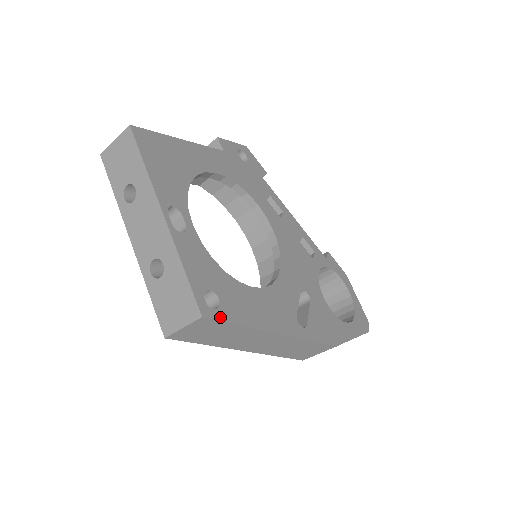
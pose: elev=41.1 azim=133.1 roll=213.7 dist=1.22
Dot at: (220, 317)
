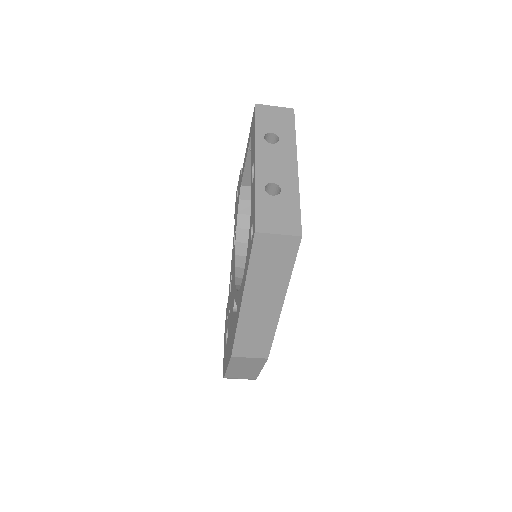
Dot at: (297, 250)
